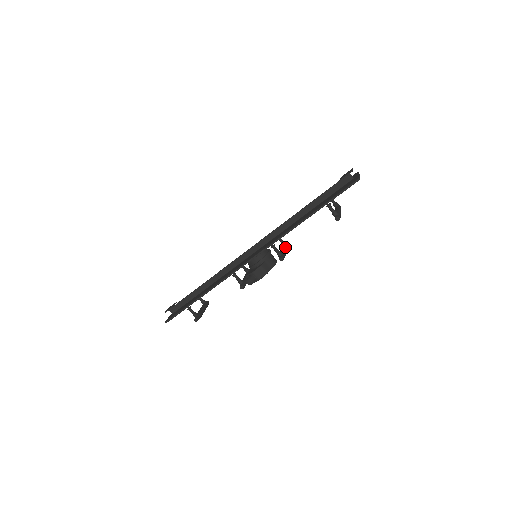
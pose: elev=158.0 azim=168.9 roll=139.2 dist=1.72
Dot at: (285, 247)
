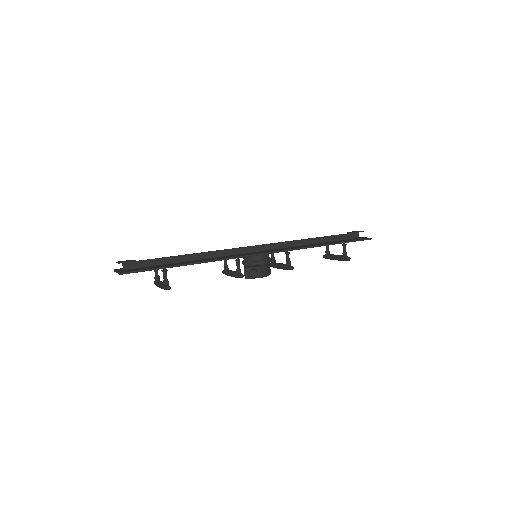
Dot at: occluded
